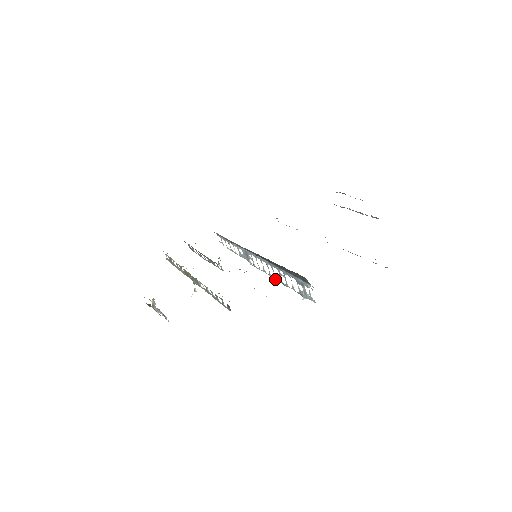
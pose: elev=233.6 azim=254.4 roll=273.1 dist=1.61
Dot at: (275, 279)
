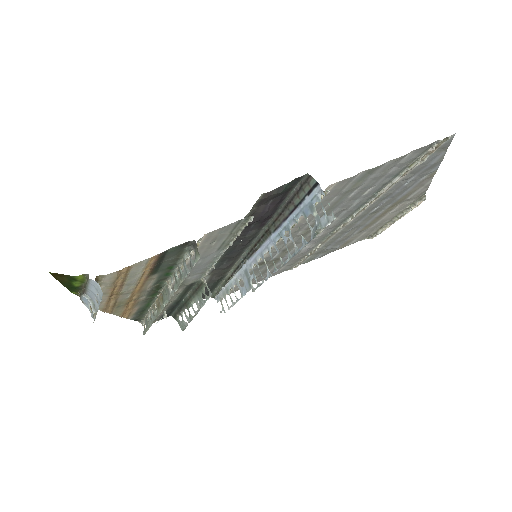
Dot at: occluded
